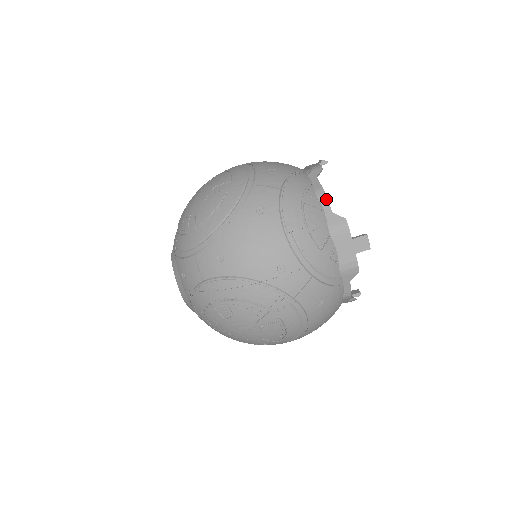
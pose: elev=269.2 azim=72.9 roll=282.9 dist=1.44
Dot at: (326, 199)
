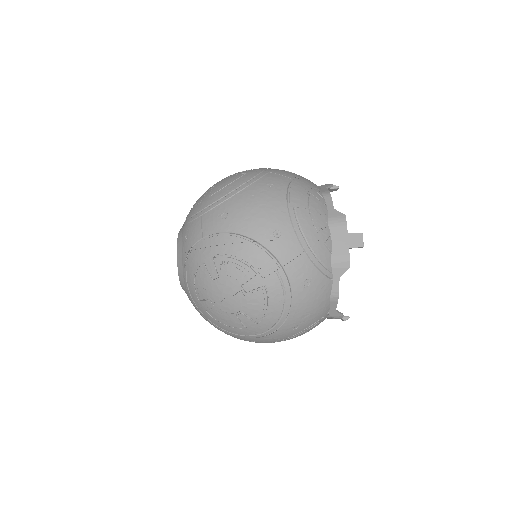
Dot at: (331, 199)
